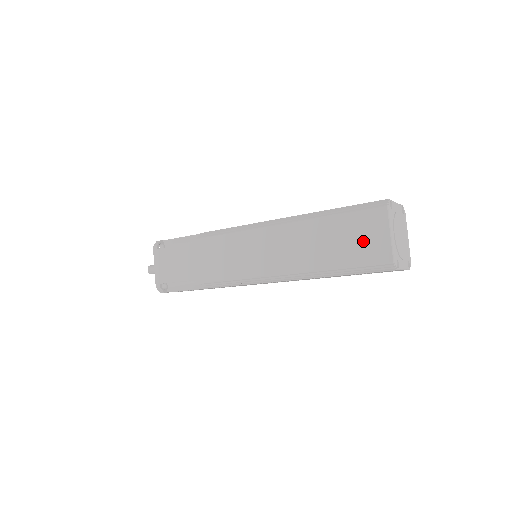
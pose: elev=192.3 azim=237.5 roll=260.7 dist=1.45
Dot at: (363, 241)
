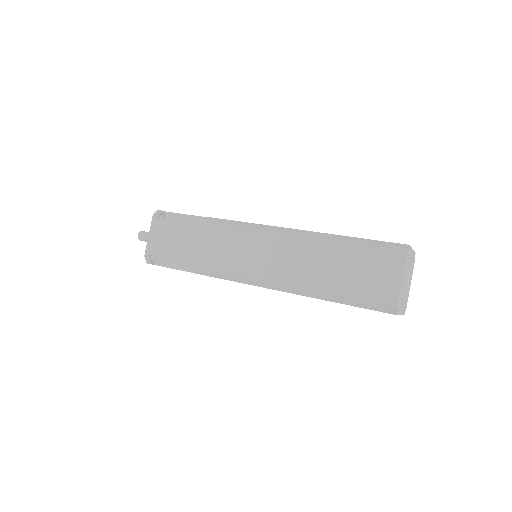
Dot at: (374, 278)
